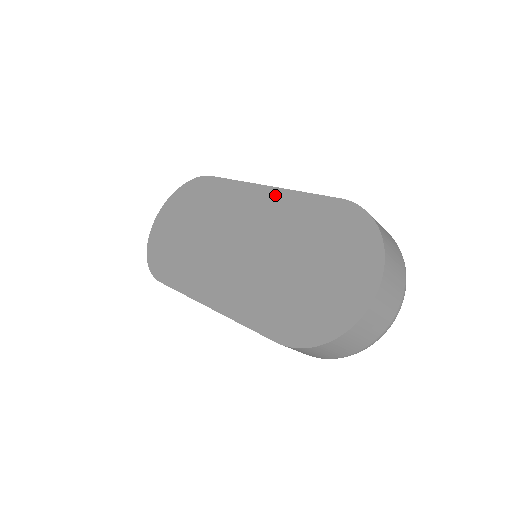
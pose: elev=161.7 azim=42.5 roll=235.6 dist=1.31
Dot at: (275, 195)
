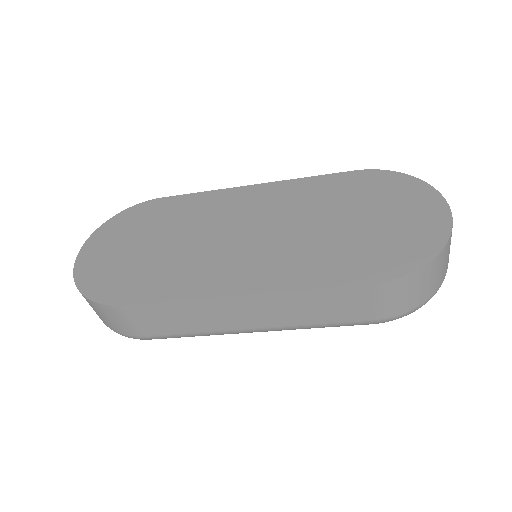
Dot at: (272, 187)
